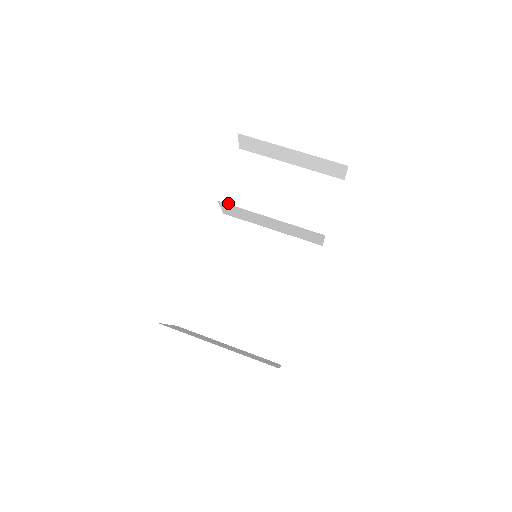
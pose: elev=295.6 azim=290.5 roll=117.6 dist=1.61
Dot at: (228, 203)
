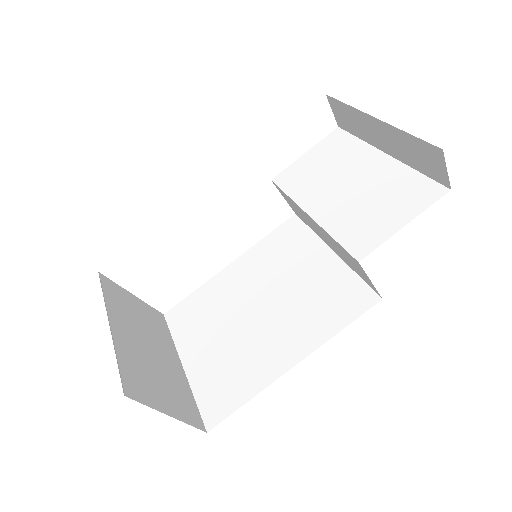
Dot at: (278, 185)
